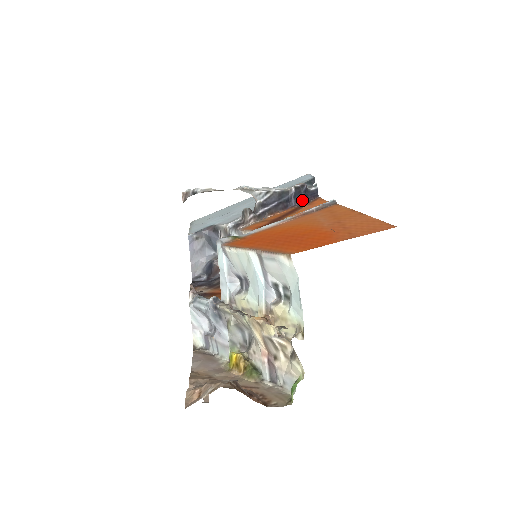
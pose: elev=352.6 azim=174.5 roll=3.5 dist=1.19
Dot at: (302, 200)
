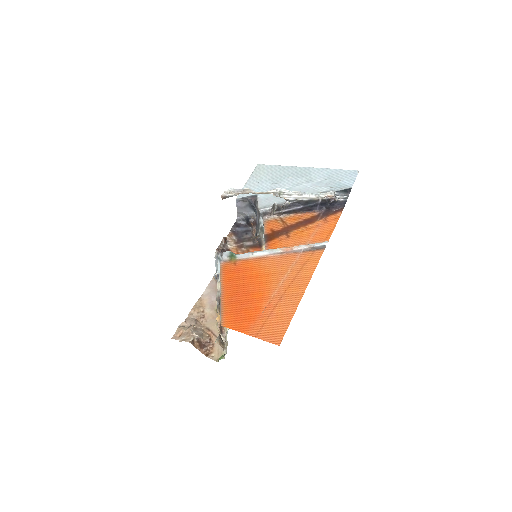
Dot at: (327, 208)
